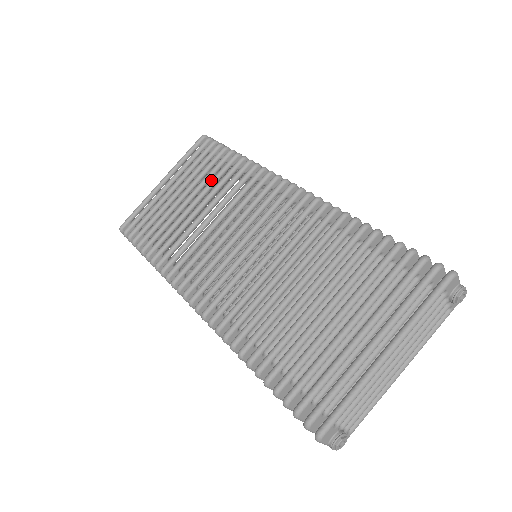
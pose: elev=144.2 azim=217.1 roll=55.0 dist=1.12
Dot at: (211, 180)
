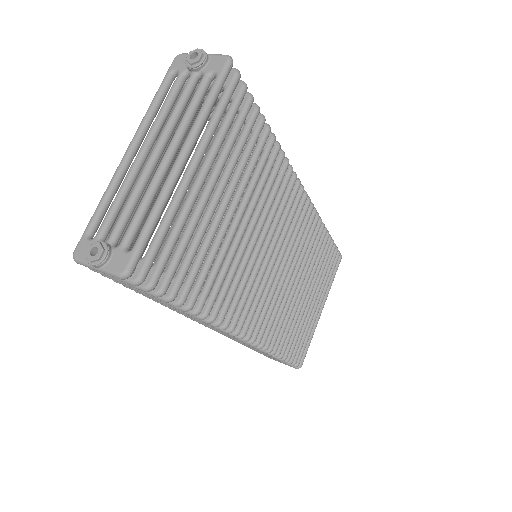
Dot at: occluded
